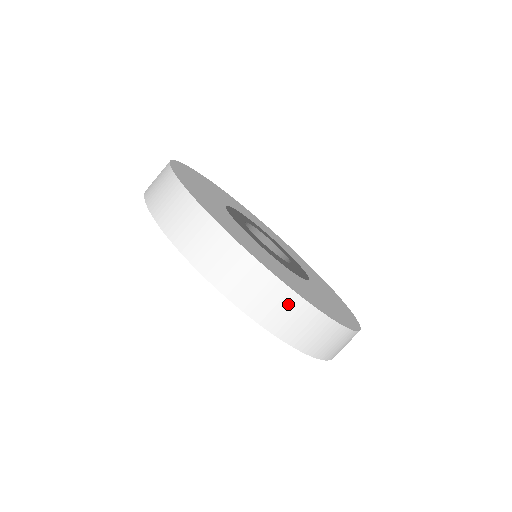
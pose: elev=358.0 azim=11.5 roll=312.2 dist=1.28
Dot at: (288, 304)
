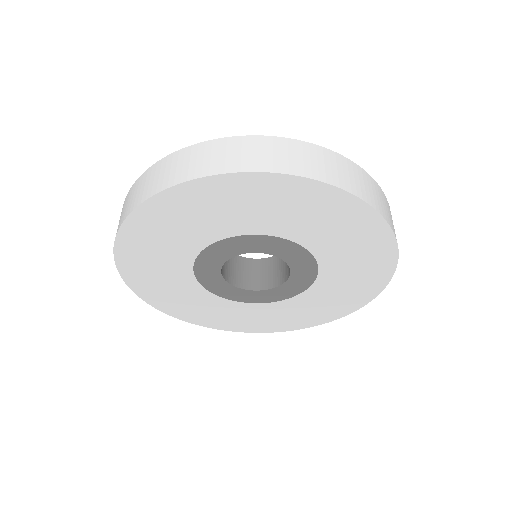
Dot at: (173, 162)
